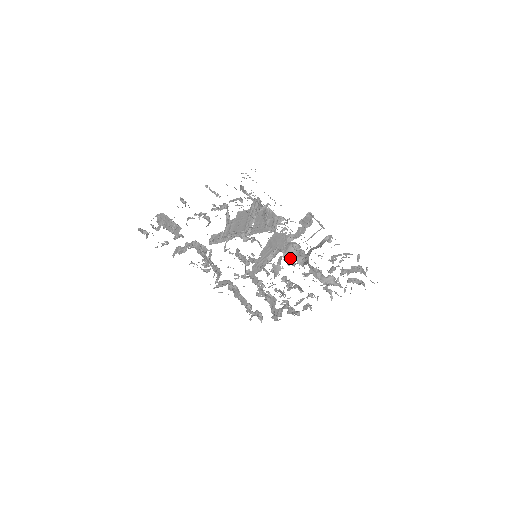
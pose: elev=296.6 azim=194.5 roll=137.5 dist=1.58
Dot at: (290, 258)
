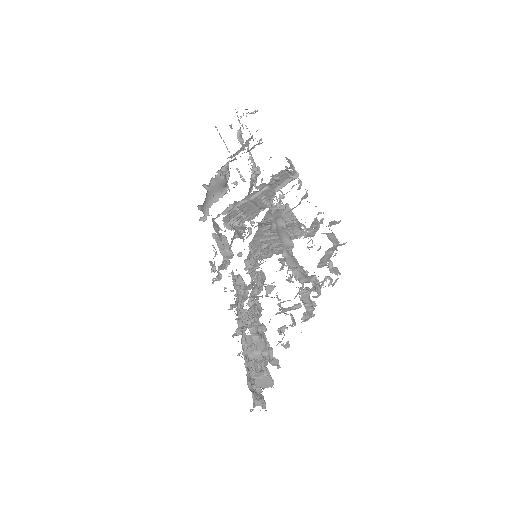
Dot at: occluded
